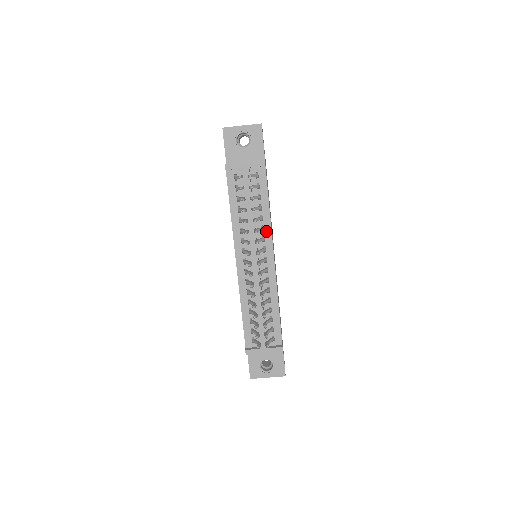
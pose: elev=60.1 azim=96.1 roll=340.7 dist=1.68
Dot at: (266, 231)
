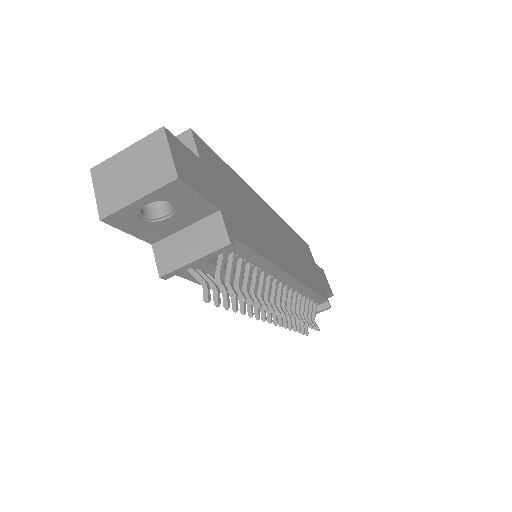
Dot at: (270, 272)
